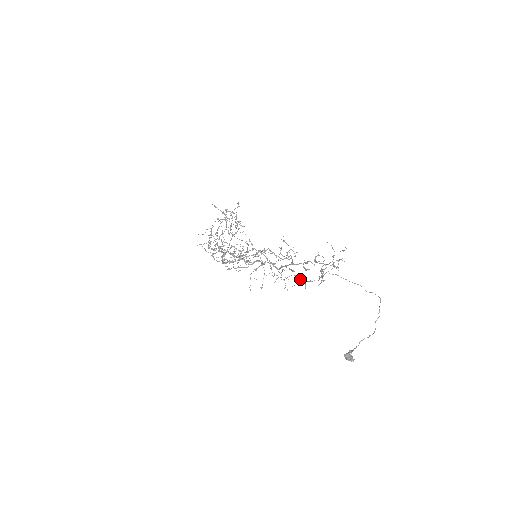
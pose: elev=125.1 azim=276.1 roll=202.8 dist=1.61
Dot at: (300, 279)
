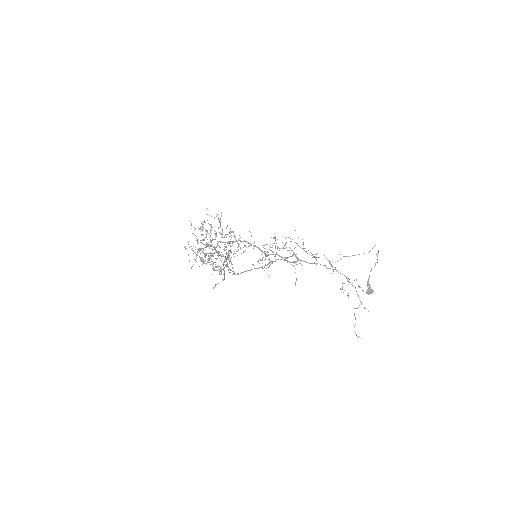
Dot at: occluded
